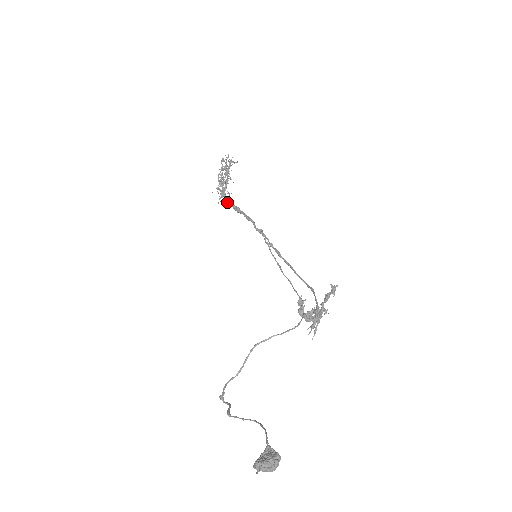
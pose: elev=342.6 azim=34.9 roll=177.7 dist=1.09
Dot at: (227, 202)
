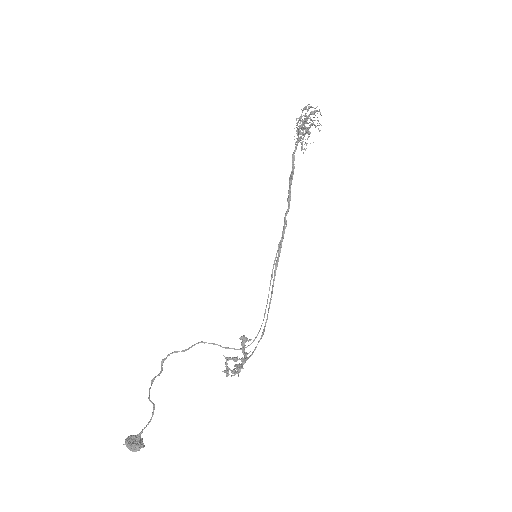
Dot at: occluded
